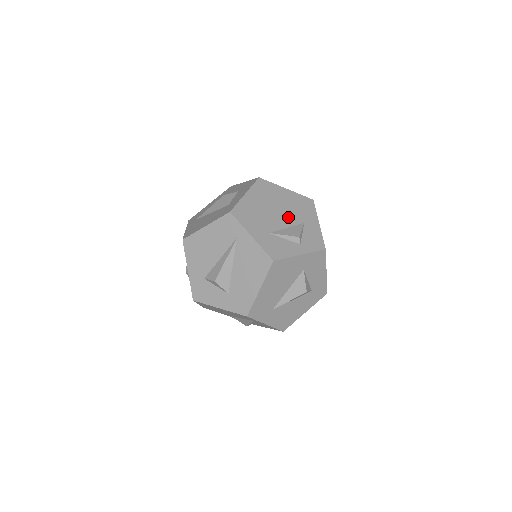
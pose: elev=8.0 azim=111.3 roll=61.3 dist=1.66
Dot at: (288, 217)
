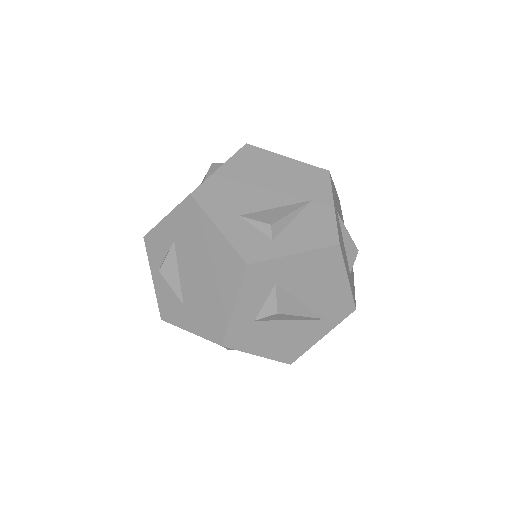
Dot at: occluded
